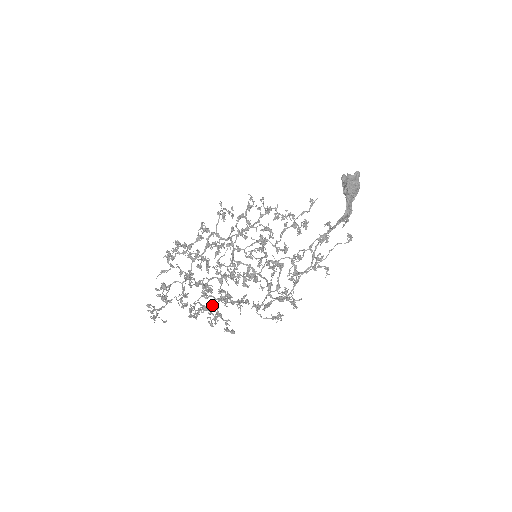
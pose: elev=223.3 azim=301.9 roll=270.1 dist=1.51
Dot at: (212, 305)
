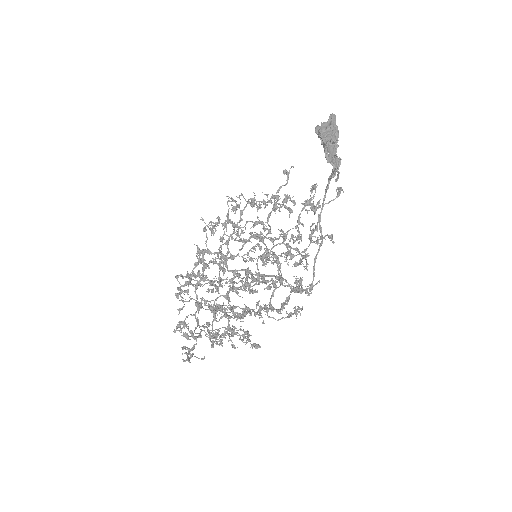
Dot at: (227, 326)
